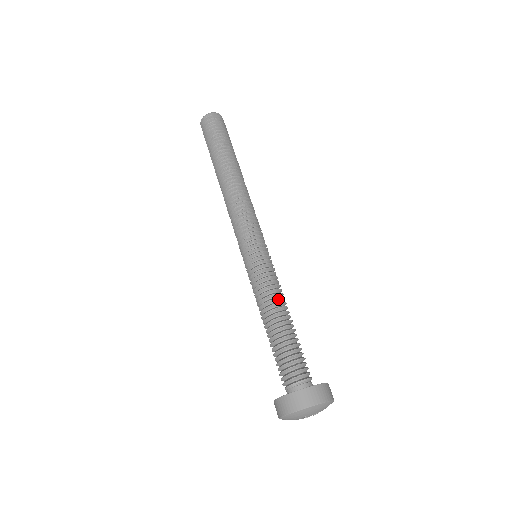
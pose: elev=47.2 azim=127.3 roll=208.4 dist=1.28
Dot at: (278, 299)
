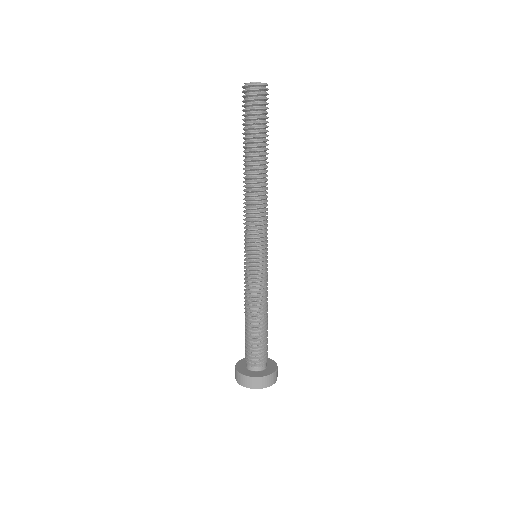
Dot at: (266, 302)
